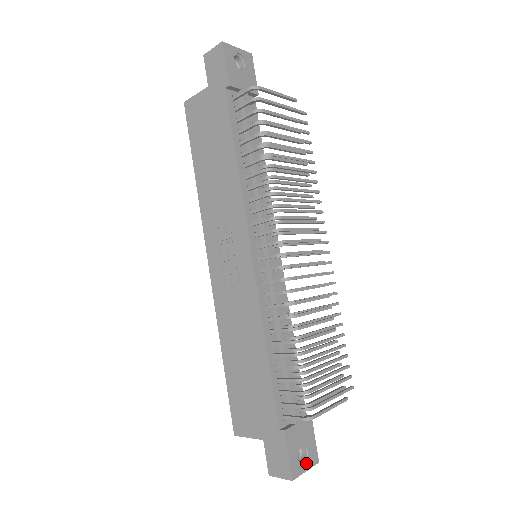
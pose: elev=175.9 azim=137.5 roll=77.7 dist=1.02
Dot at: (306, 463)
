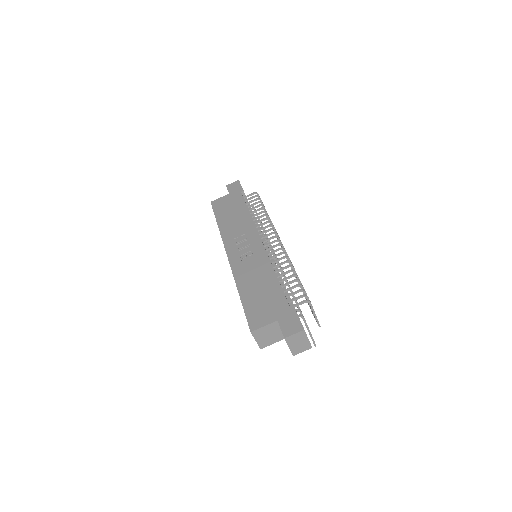
Dot at: occluded
